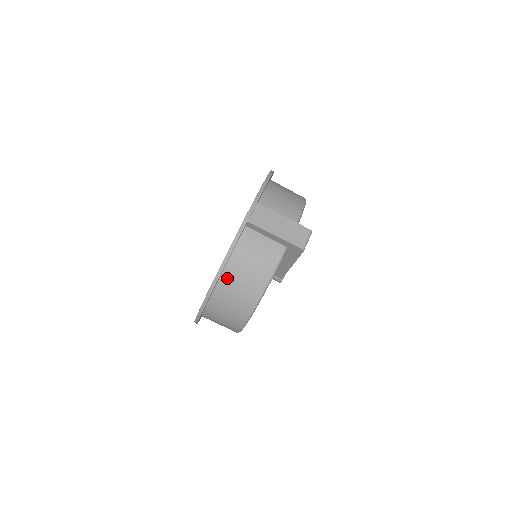
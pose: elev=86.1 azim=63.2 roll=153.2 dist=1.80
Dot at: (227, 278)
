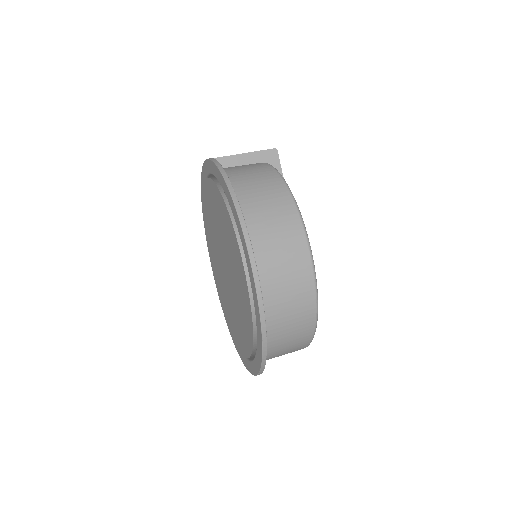
Dot at: (238, 187)
